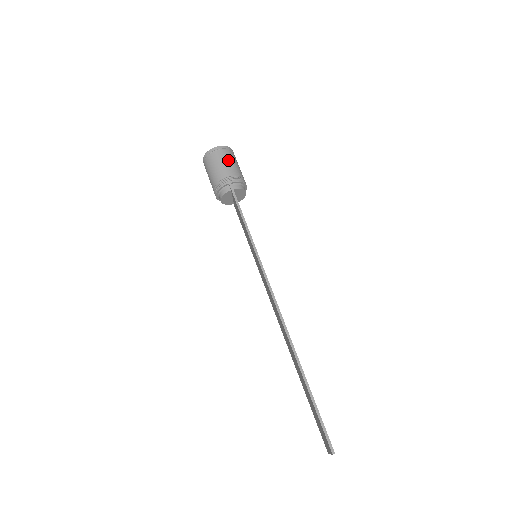
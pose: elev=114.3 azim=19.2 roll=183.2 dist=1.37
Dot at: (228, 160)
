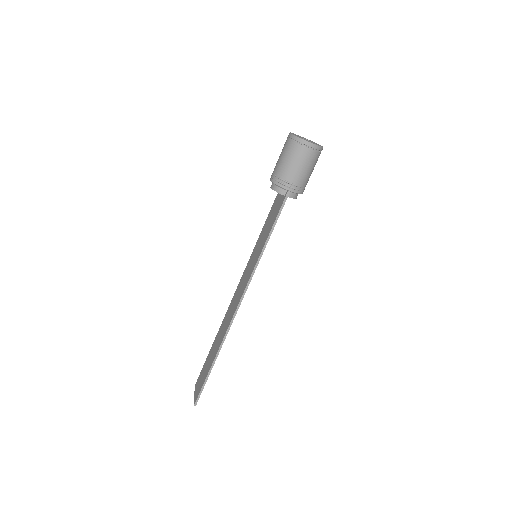
Dot at: (308, 165)
